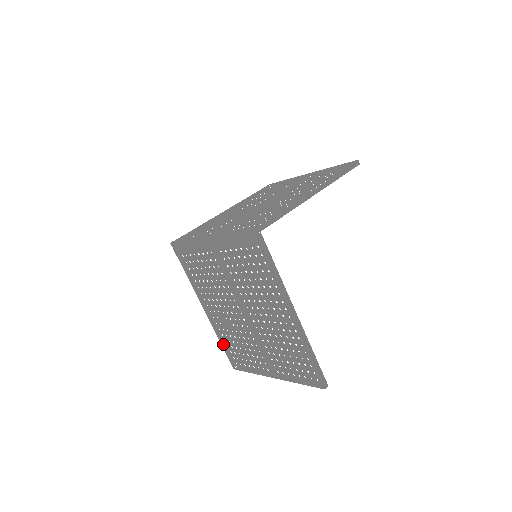
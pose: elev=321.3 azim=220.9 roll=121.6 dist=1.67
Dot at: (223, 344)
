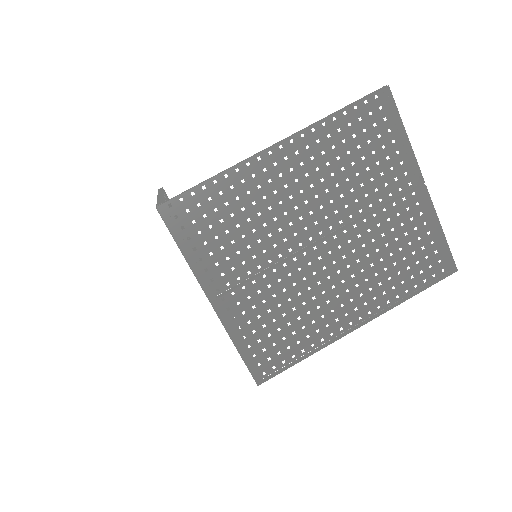
Dot at: (160, 190)
